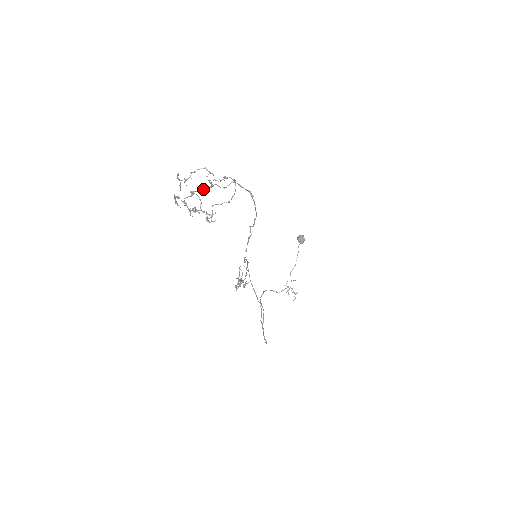
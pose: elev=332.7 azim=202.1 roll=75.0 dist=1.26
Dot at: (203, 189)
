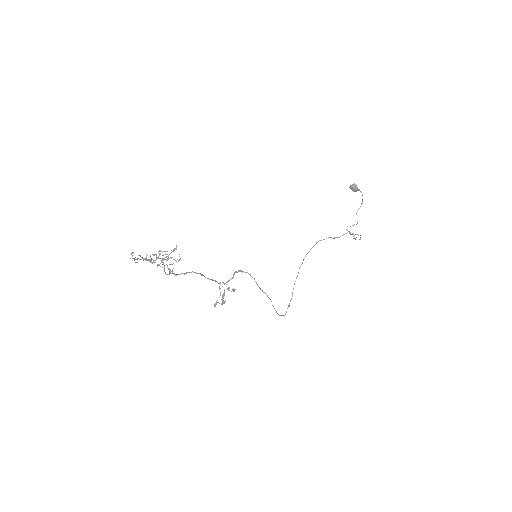
Dot at: occluded
